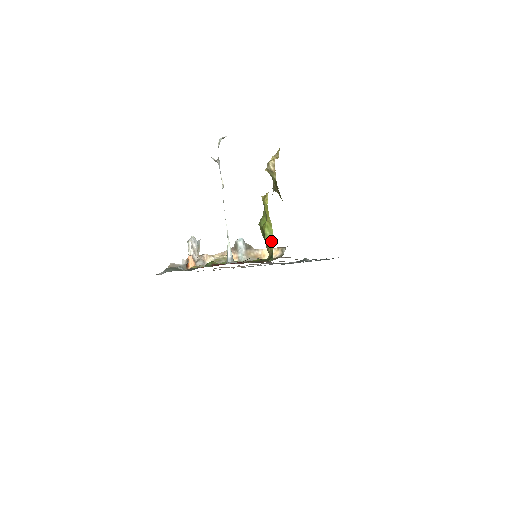
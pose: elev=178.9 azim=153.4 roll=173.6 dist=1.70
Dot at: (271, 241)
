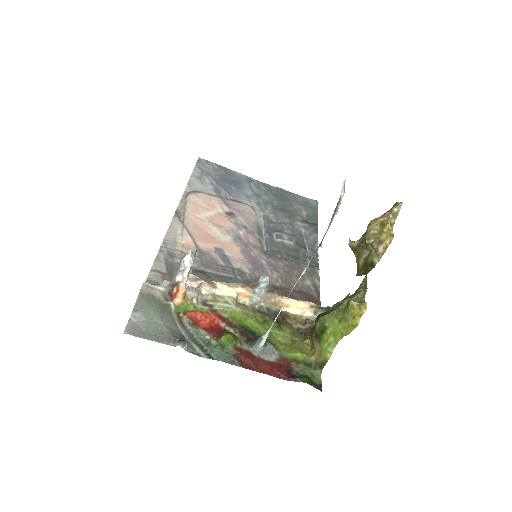
Dot at: (330, 350)
